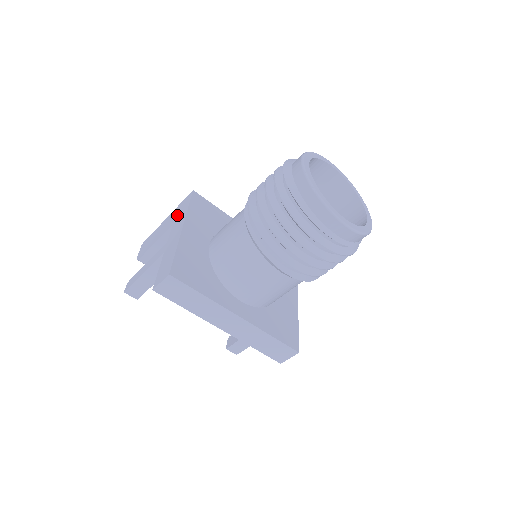
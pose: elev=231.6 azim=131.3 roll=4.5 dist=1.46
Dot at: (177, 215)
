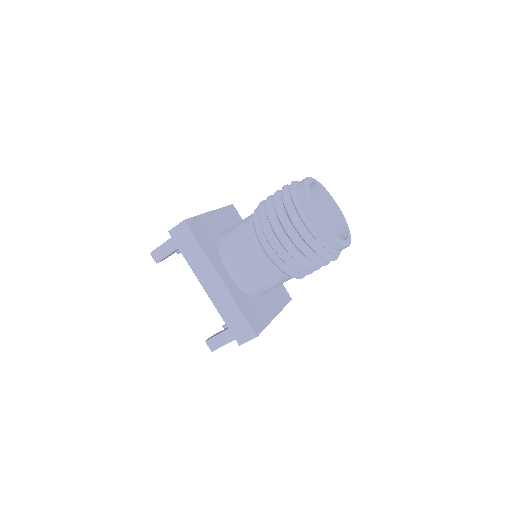
Dot at: occluded
